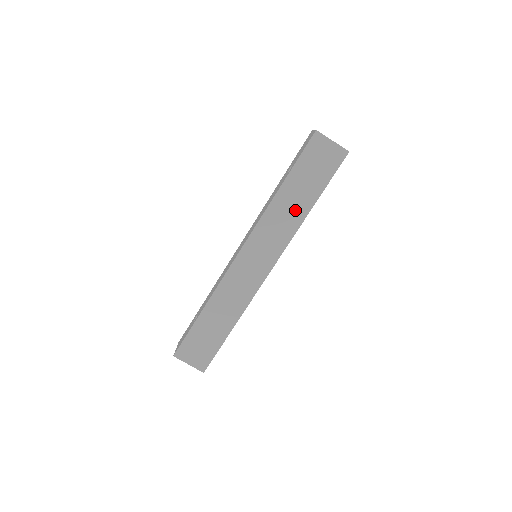
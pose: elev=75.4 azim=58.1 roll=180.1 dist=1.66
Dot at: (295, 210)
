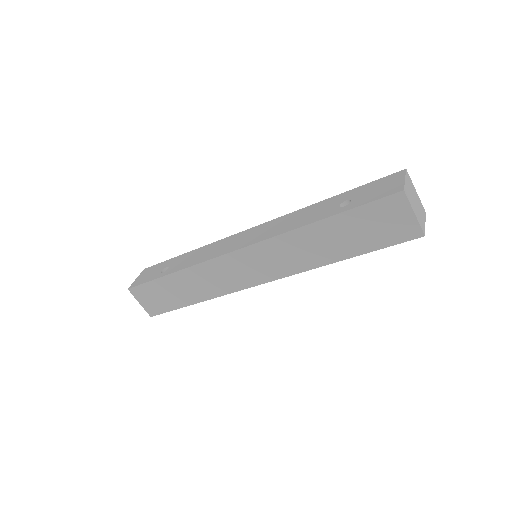
Dot at: (321, 251)
